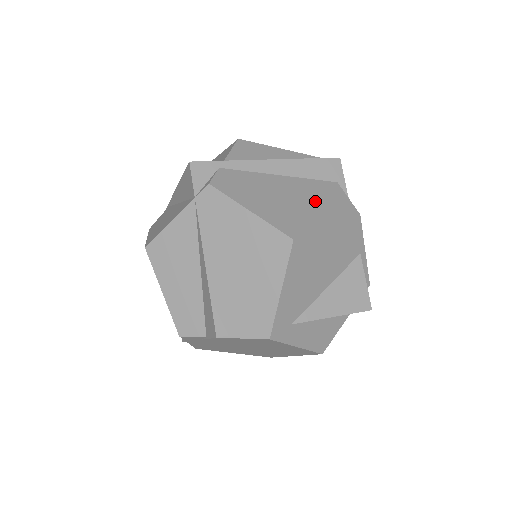
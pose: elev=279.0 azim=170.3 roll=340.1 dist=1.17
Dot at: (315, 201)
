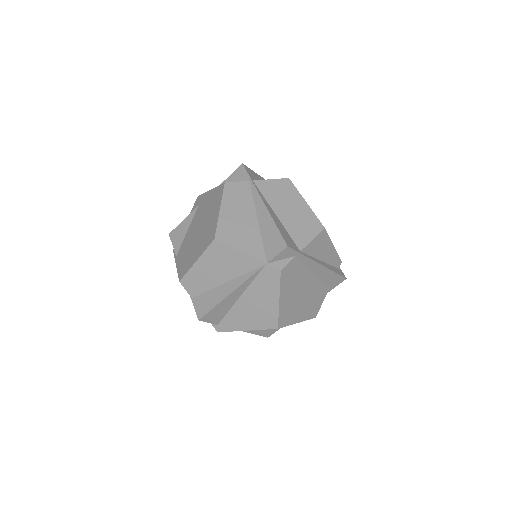
Dot at: (309, 301)
